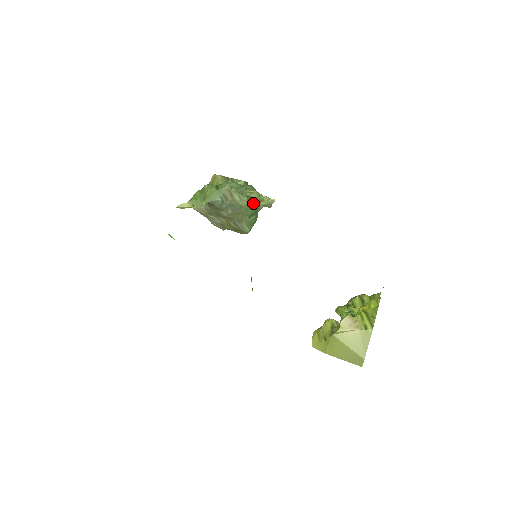
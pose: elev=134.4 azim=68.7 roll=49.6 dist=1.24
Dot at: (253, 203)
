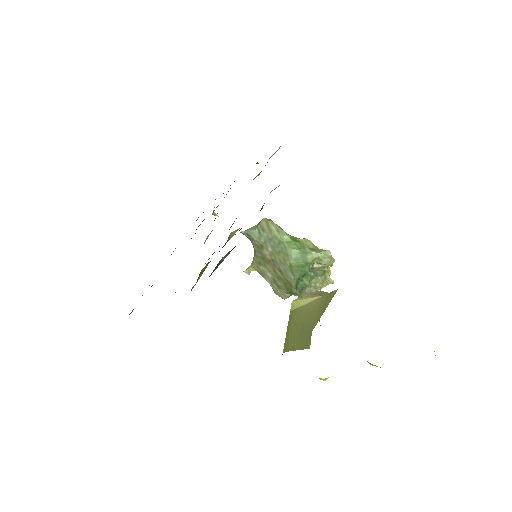
Dot at: (298, 244)
